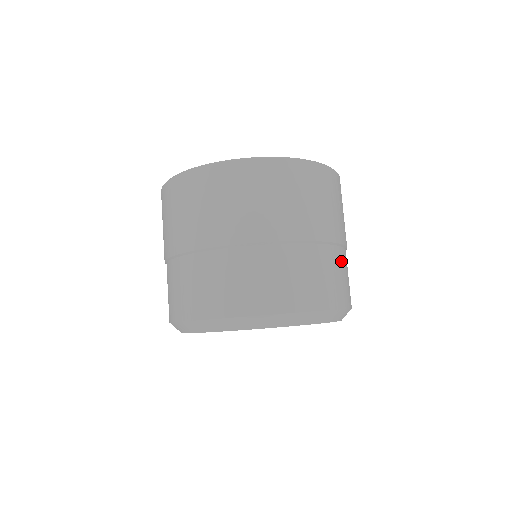
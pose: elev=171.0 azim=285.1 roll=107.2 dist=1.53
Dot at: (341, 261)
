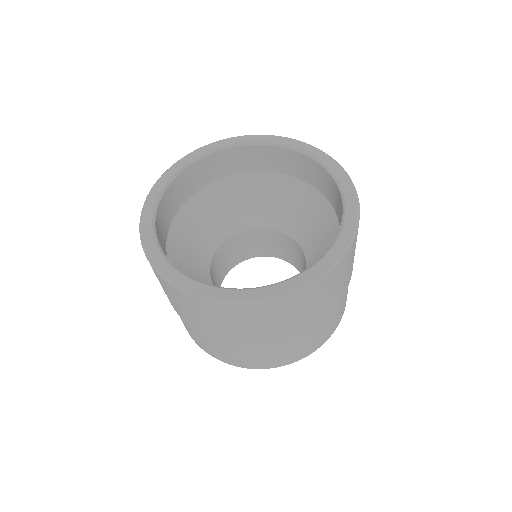
Dot at: (279, 348)
